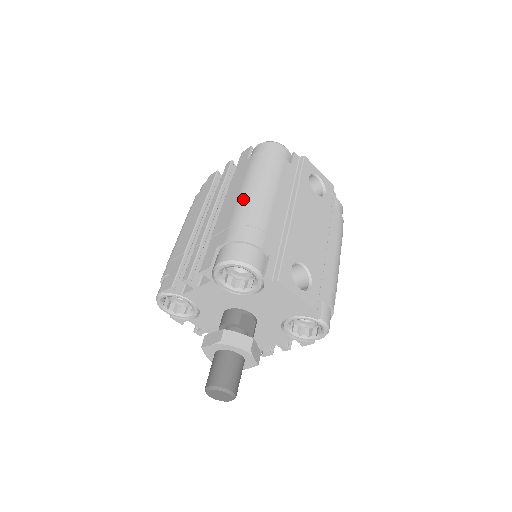
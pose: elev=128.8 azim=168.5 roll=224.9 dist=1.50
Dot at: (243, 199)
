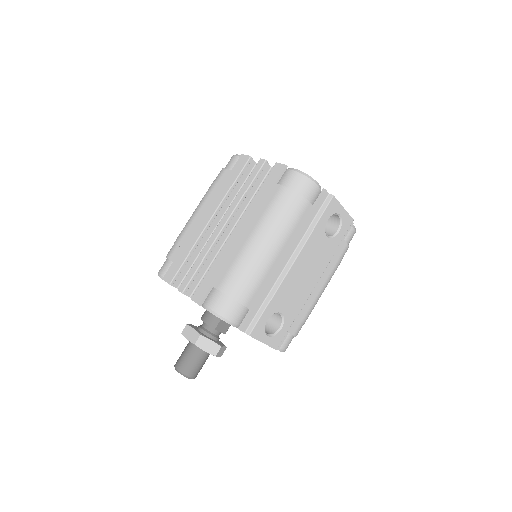
Dot at: (249, 247)
